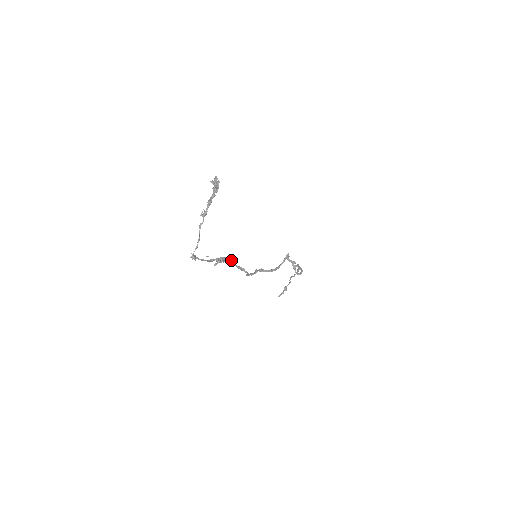
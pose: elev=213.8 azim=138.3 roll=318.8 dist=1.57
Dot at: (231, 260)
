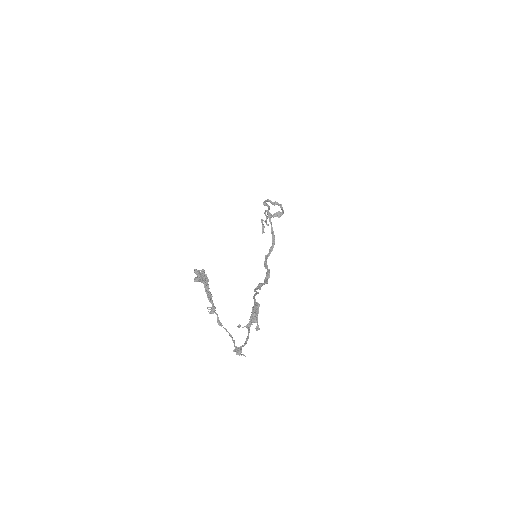
Dot at: (254, 297)
